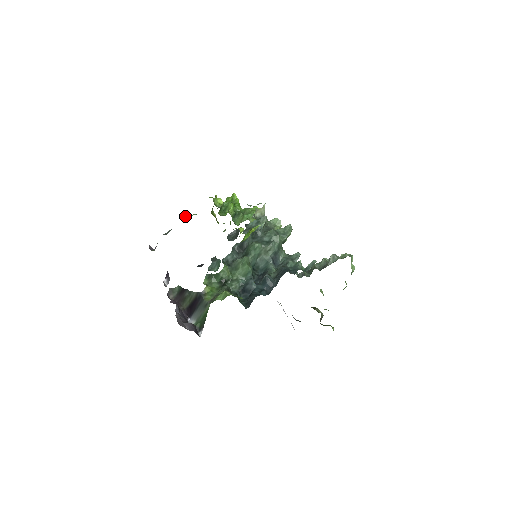
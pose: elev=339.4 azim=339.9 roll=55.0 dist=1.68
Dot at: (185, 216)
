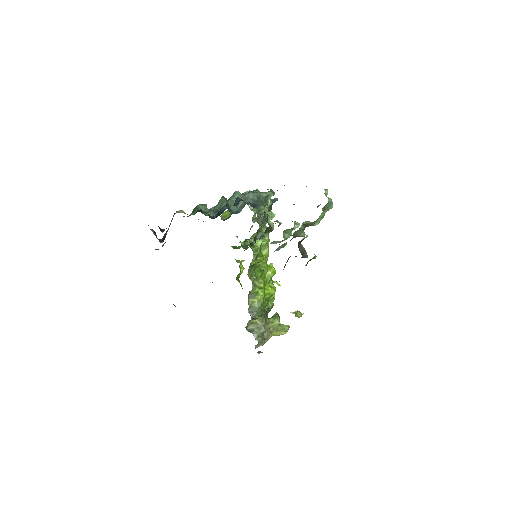
Dot at: (212, 282)
